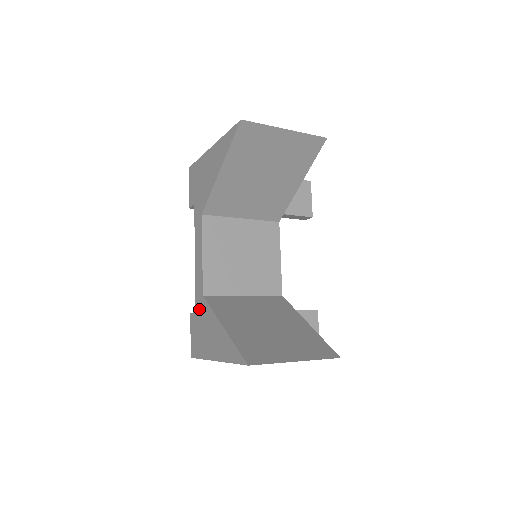
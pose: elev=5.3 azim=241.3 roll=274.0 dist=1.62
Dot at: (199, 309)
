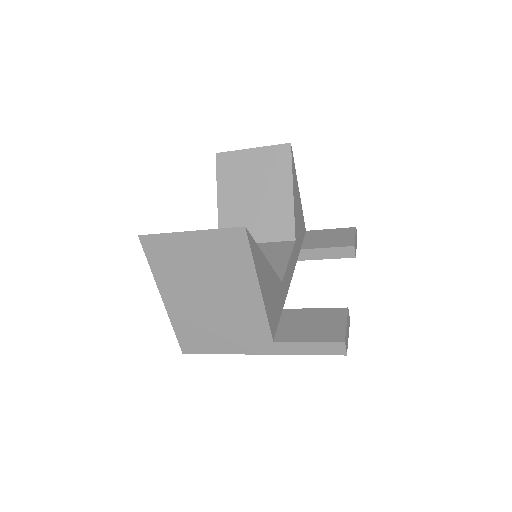
Dot at: occluded
